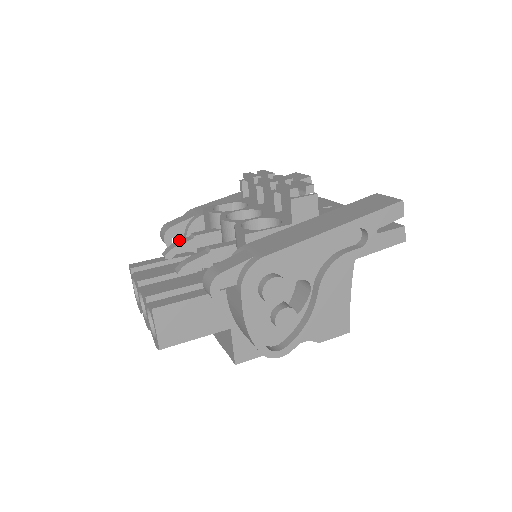
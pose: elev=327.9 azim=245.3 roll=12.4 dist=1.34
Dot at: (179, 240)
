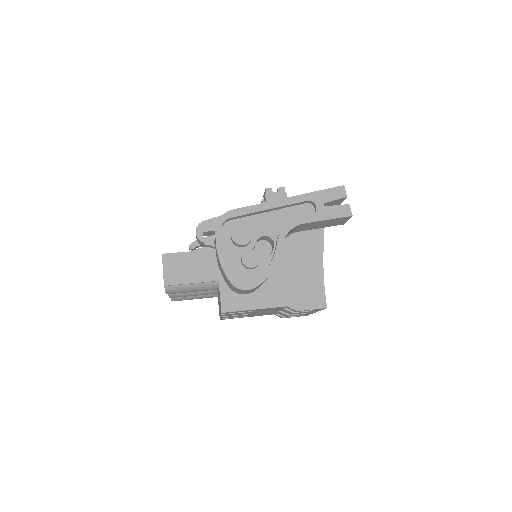
Dot at: occluded
